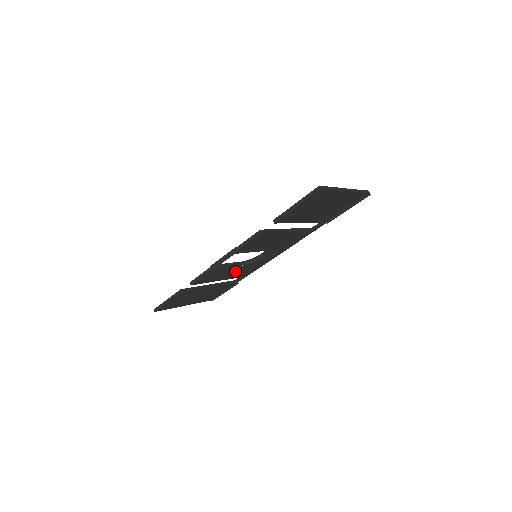
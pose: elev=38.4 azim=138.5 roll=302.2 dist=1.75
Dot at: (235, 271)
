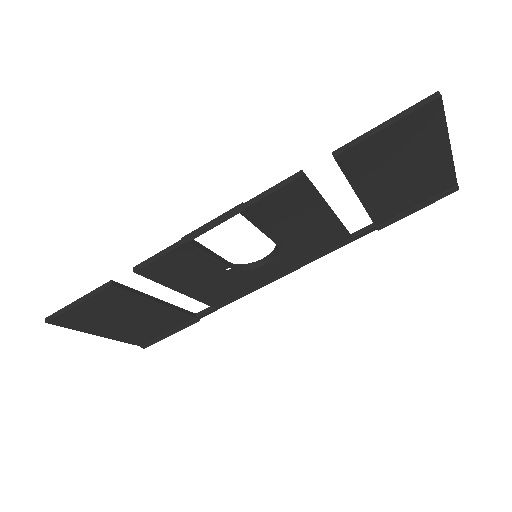
Dot at: (211, 279)
